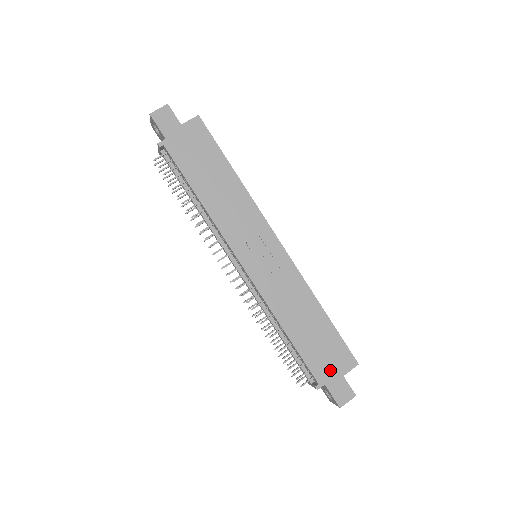
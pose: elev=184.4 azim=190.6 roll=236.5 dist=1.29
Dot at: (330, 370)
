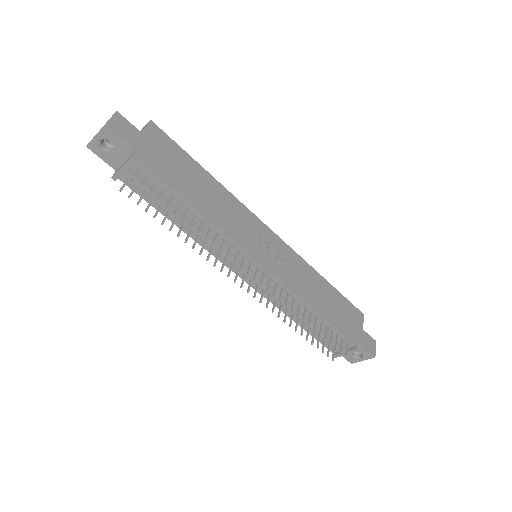
Dot at: (355, 329)
